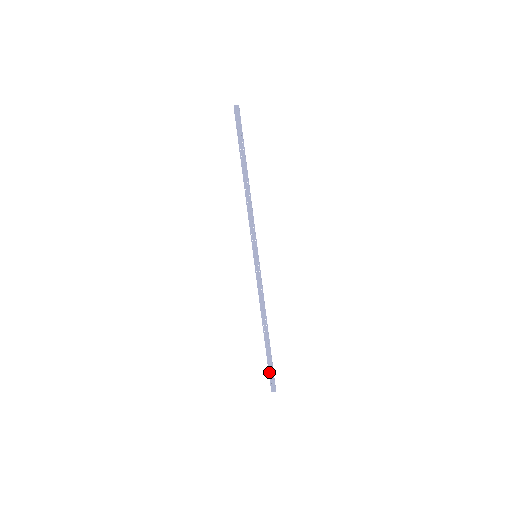
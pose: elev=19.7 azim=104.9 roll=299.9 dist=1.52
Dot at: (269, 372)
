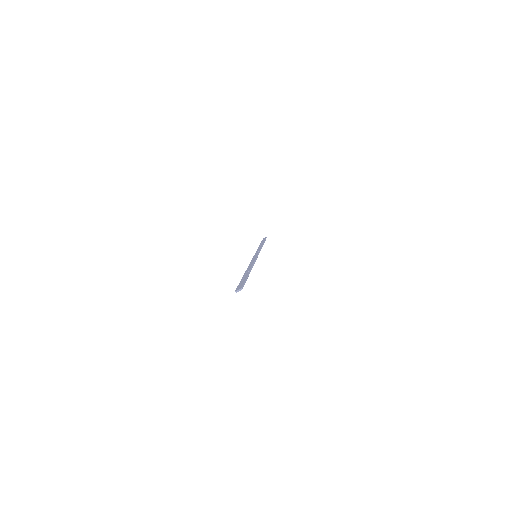
Dot at: (239, 284)
